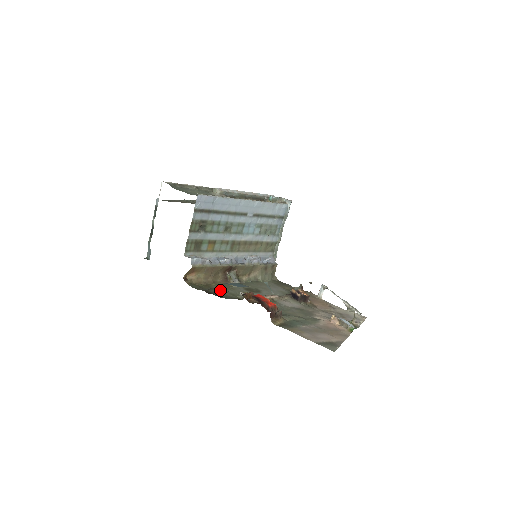
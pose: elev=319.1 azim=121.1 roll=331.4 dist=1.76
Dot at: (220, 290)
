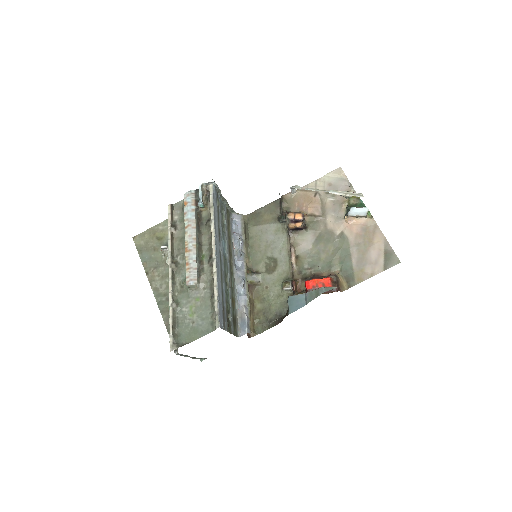
Dot at: (269, 305)
